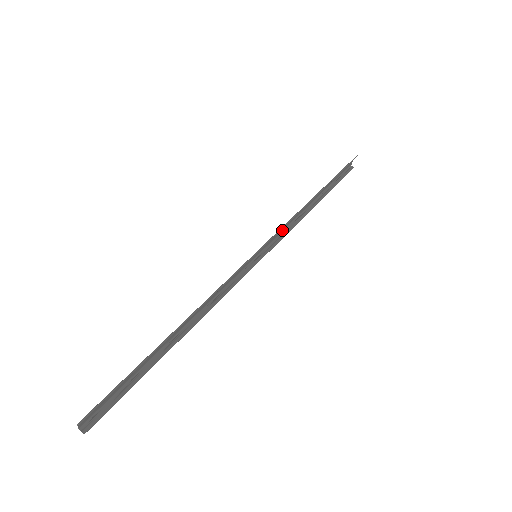
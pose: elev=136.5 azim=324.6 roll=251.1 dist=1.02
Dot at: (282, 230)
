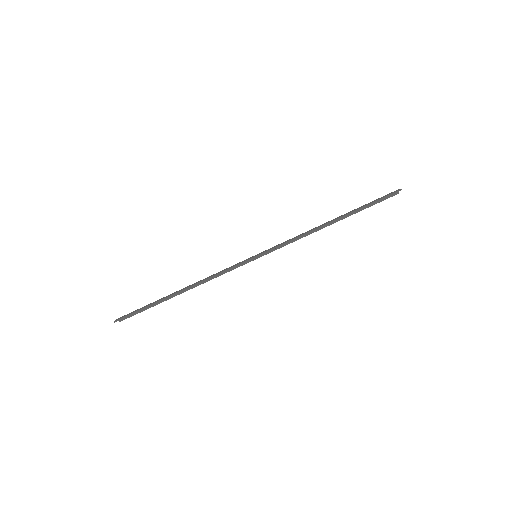
Dot at: (289, 239)
